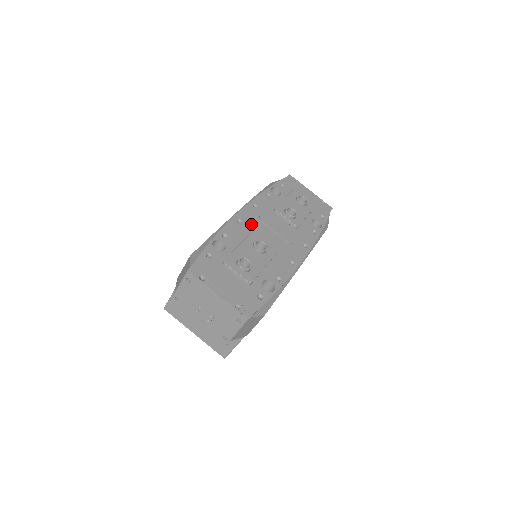
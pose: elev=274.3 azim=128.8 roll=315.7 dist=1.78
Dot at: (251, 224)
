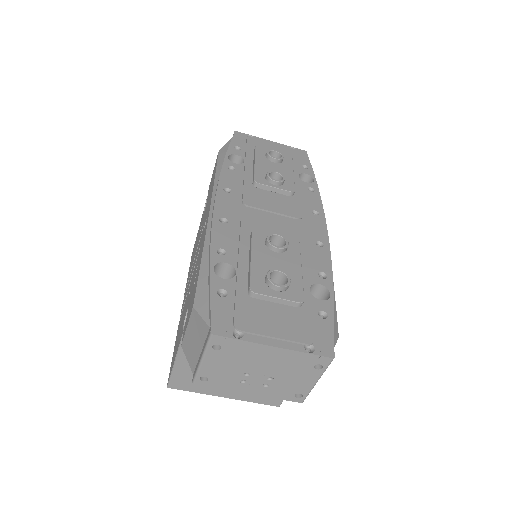
Dot at: (240, 217)
